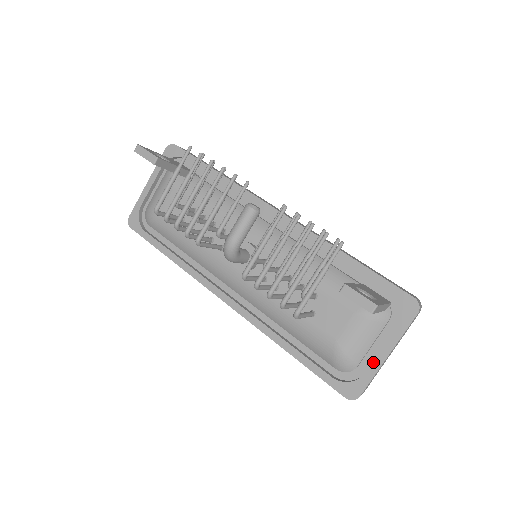
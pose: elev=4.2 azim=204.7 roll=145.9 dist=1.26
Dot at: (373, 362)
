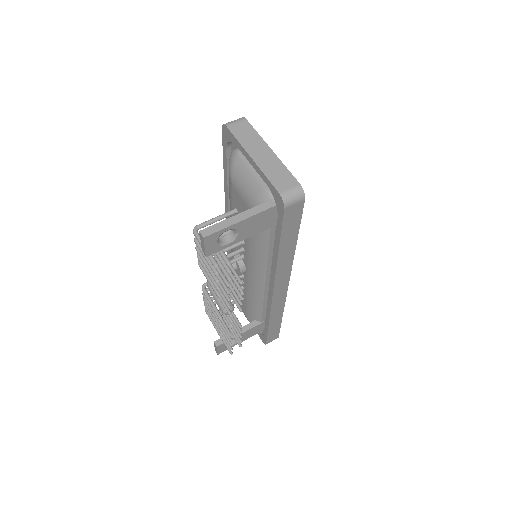
Dot at: occluded
